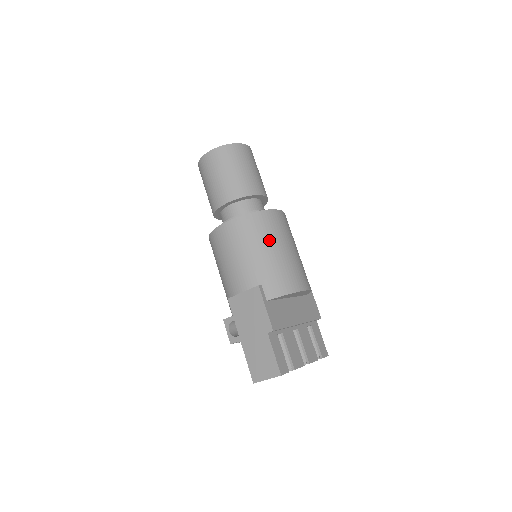
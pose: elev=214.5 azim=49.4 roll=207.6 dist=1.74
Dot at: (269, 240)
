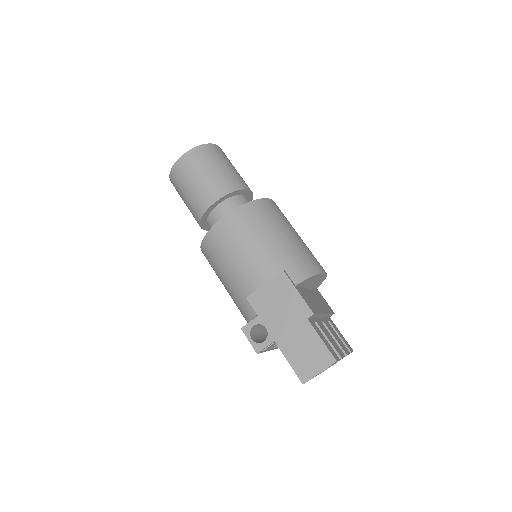
Dot at: (277, 225)
